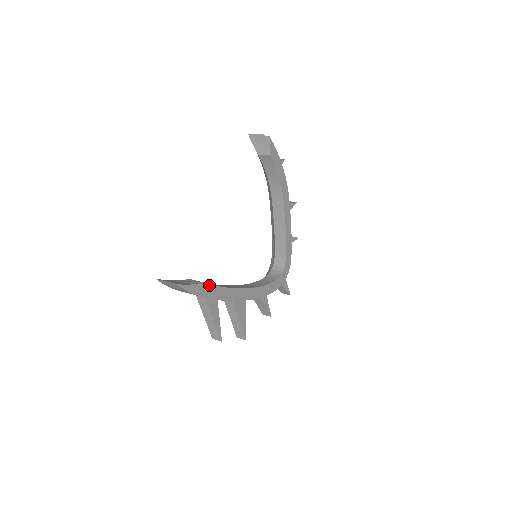
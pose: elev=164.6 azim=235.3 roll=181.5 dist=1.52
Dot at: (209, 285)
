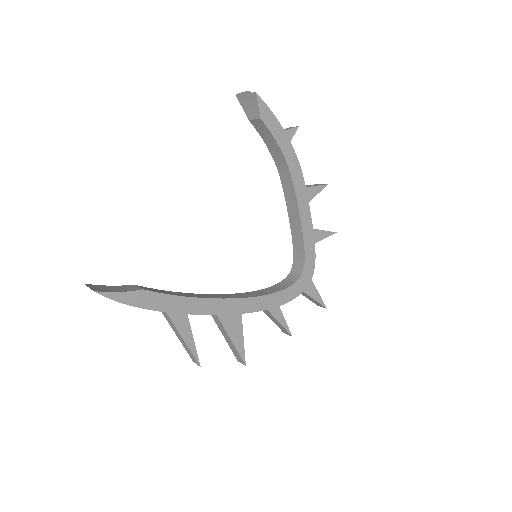
Dot at: (156, 293)
